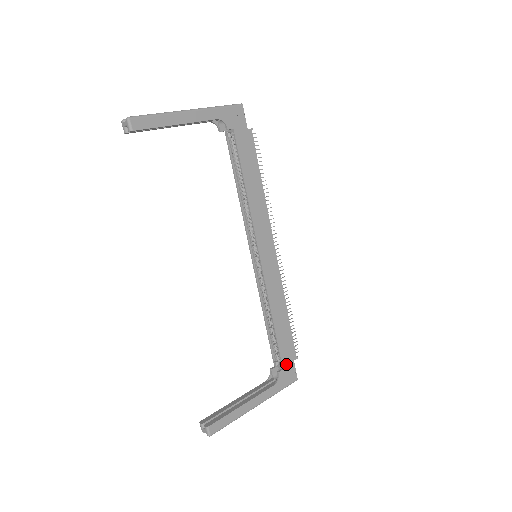
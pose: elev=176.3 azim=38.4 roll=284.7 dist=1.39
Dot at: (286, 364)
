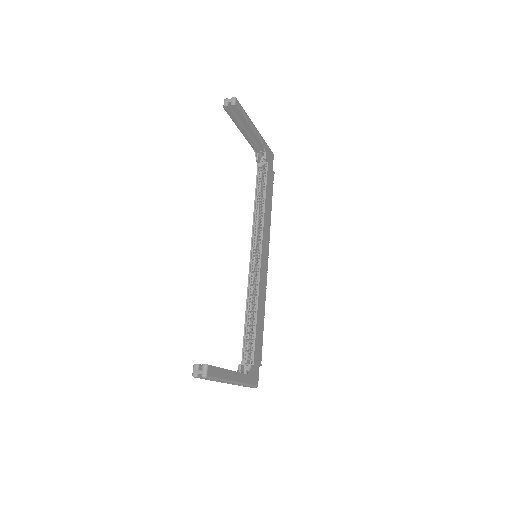
Dot at: (255, 363)
